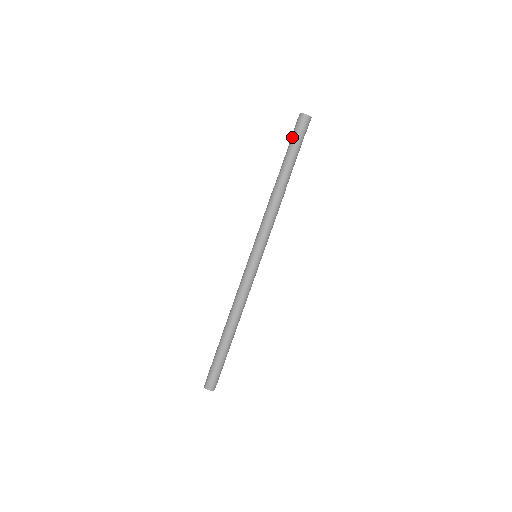
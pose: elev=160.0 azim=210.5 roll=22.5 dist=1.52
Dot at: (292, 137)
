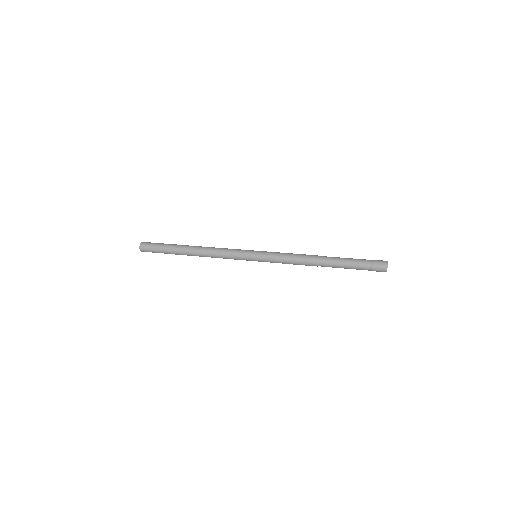
Dot at: (364, 261)
